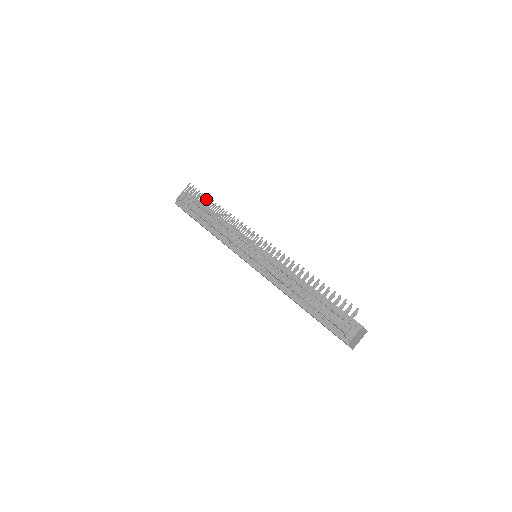
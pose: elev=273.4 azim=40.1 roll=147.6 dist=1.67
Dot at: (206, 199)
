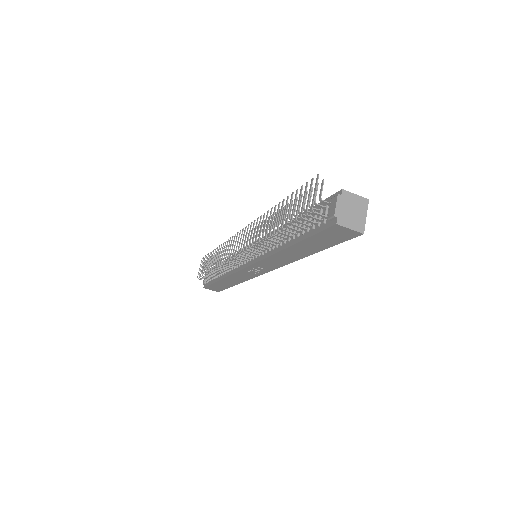
Dot at: (213, 256)
